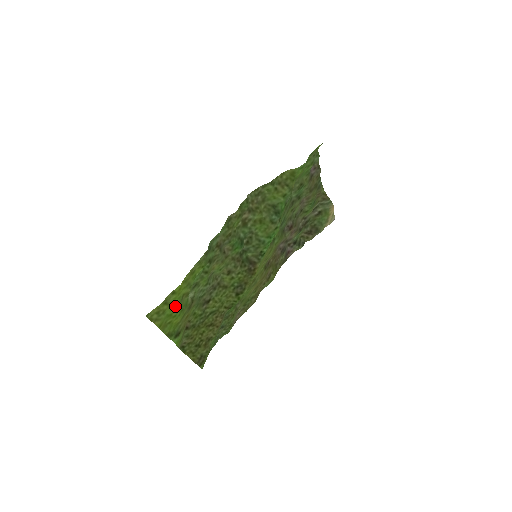
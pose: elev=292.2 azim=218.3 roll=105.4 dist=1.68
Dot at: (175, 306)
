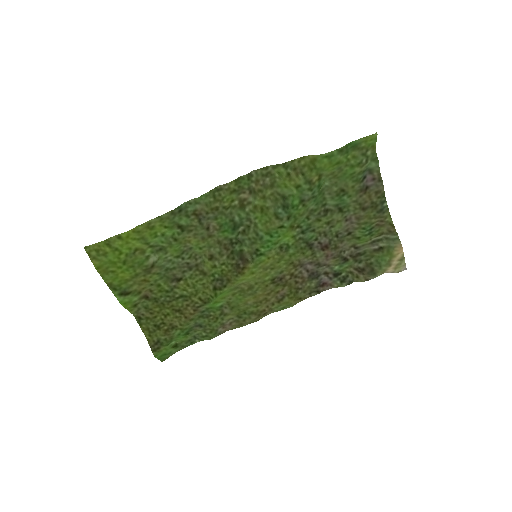
Dot at: (122, 255)
